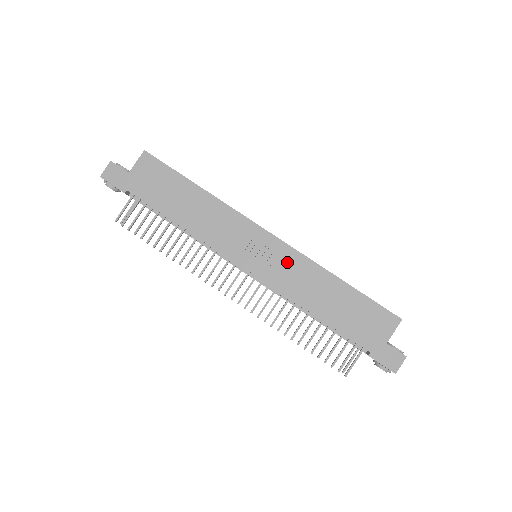
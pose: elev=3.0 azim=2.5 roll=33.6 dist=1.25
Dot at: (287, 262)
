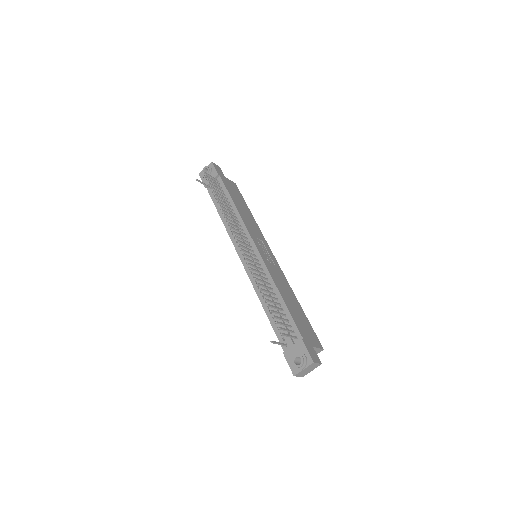
Dot at: (277, 269)
